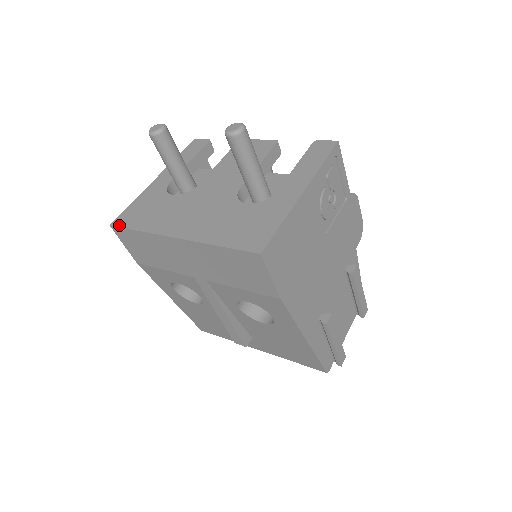
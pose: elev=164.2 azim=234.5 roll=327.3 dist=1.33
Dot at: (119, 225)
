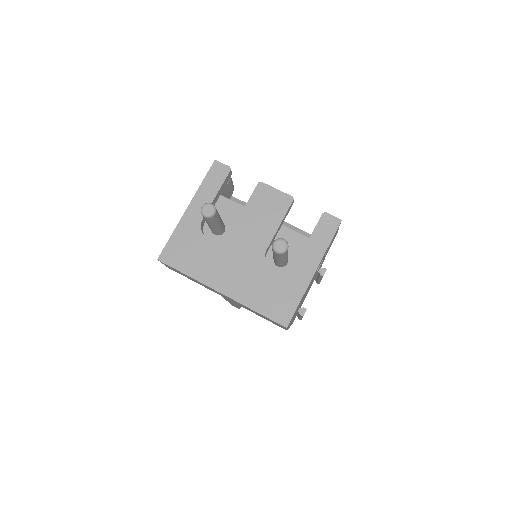
Dot at: (166, 262)
